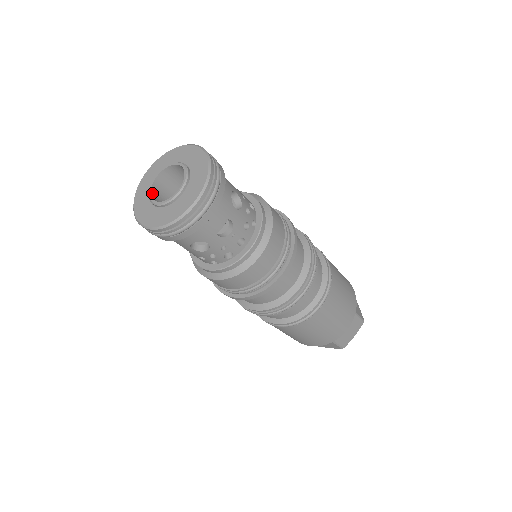
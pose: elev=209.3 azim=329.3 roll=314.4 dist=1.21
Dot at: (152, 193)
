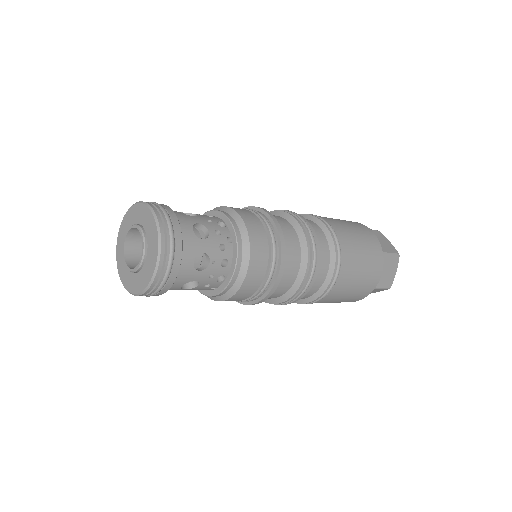
Dot at: (127, 261)
